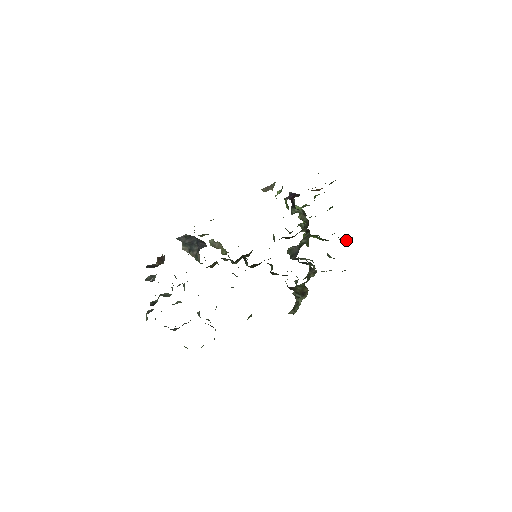
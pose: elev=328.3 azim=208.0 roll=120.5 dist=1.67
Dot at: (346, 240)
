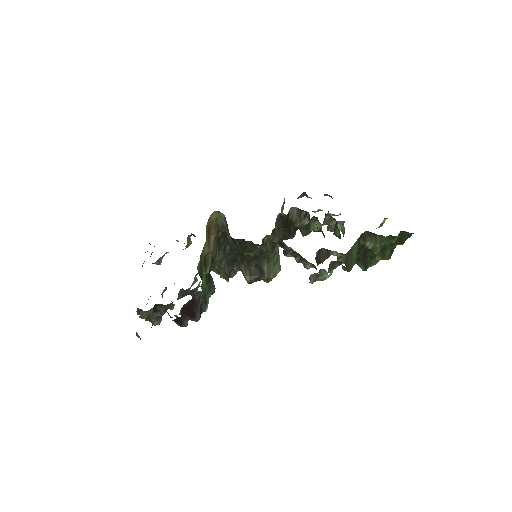
Dot at: (371, 246)
